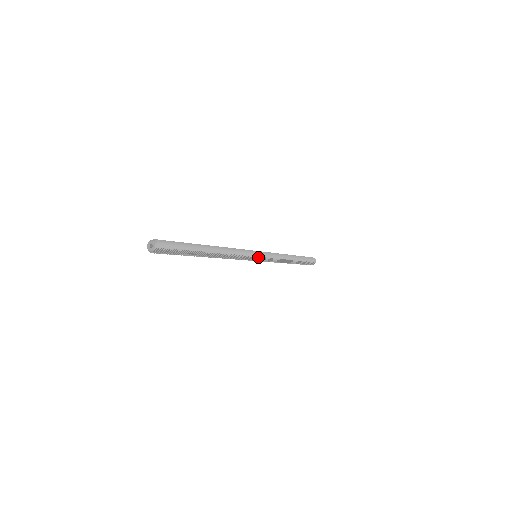
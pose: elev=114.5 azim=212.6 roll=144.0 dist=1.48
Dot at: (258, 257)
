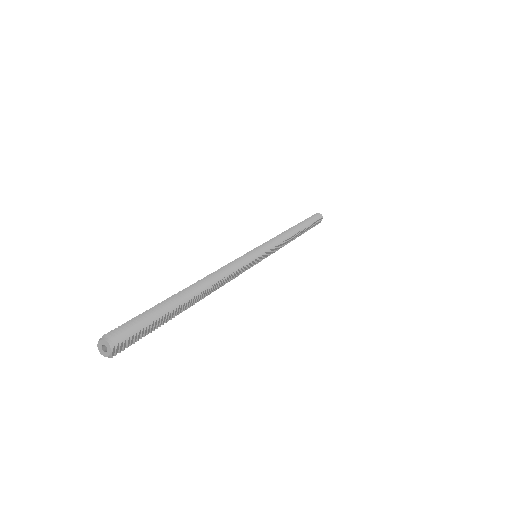
Dot at: (259, 256)
